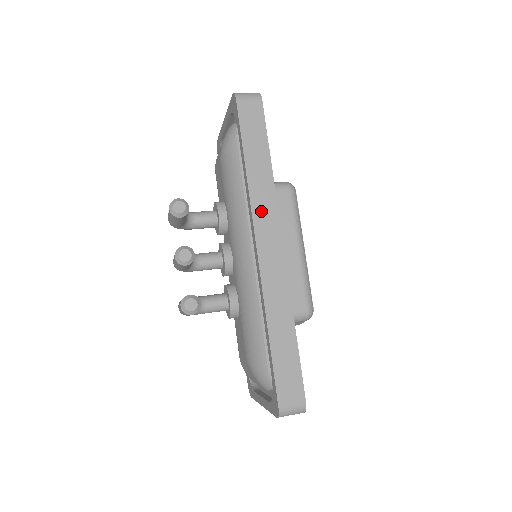
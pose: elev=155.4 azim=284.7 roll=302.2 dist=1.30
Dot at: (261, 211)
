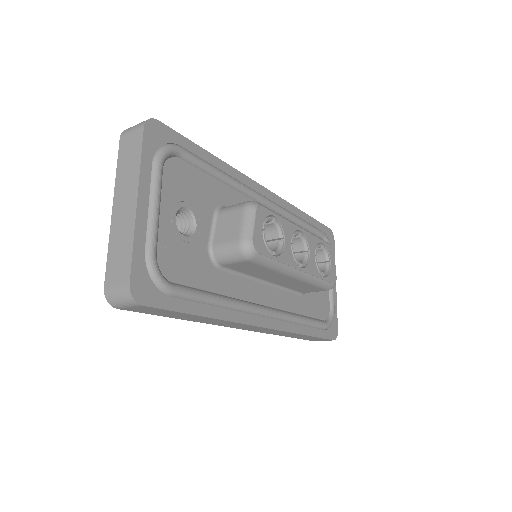
Dot at: occluded
